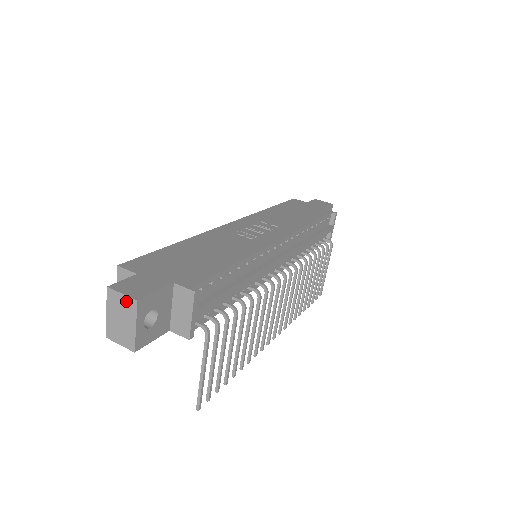
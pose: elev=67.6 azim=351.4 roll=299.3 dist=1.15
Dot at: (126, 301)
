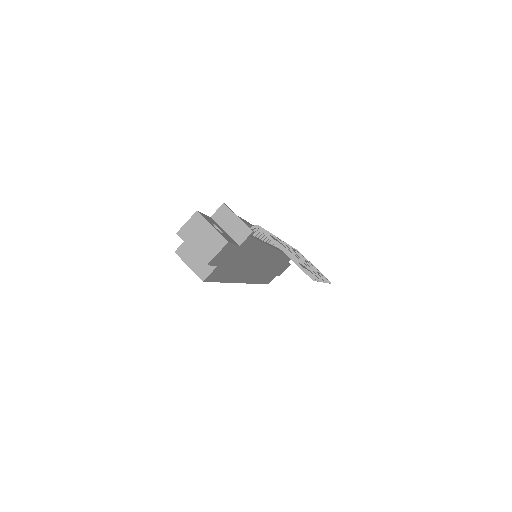
Dot at: (193, 222)
